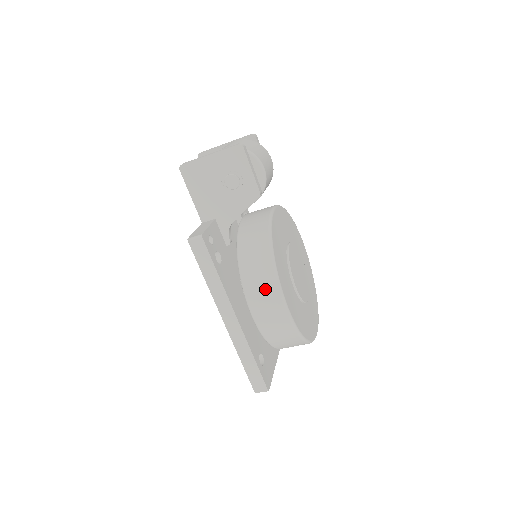
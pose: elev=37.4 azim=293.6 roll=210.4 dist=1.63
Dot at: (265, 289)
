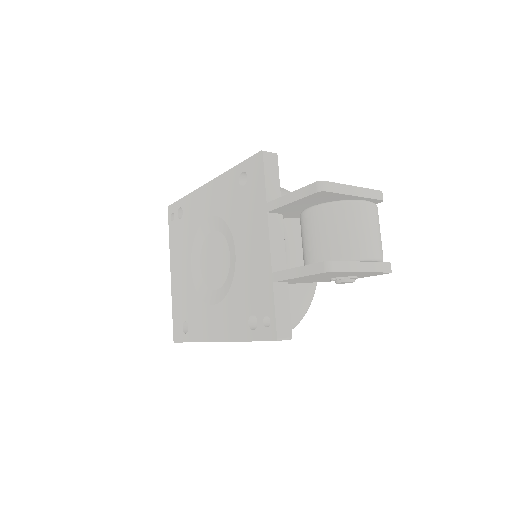
Dot at: occluded
